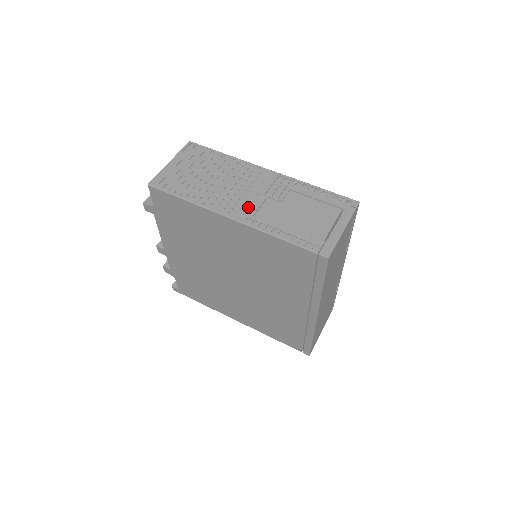
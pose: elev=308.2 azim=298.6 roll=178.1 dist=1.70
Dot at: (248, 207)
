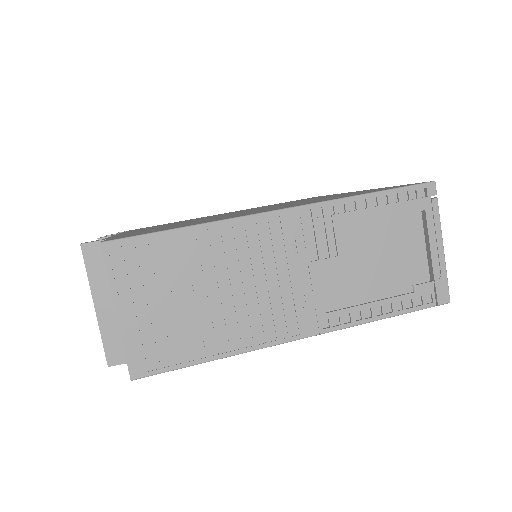
Dot at: (308, 304)
